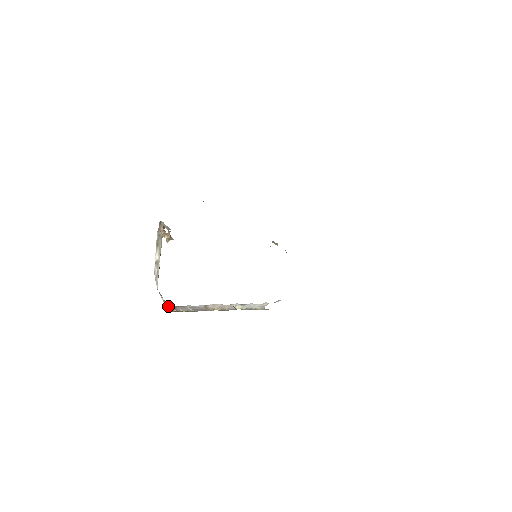
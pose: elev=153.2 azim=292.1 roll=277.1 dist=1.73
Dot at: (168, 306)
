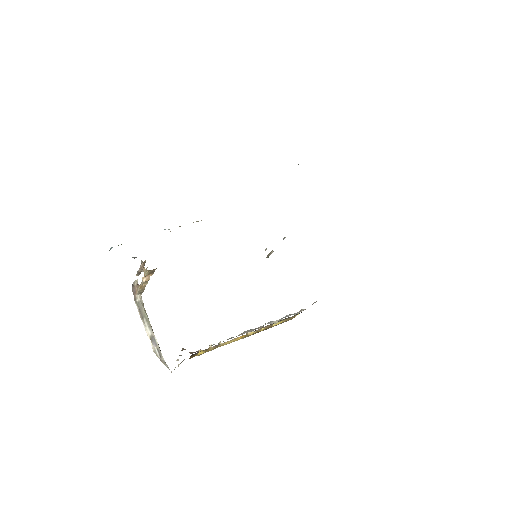
Dot at: occluded
